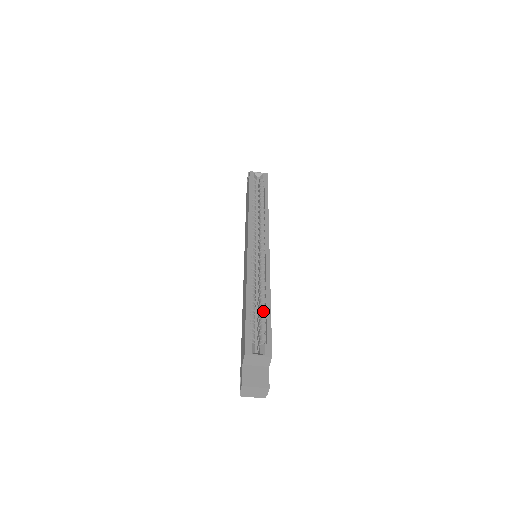
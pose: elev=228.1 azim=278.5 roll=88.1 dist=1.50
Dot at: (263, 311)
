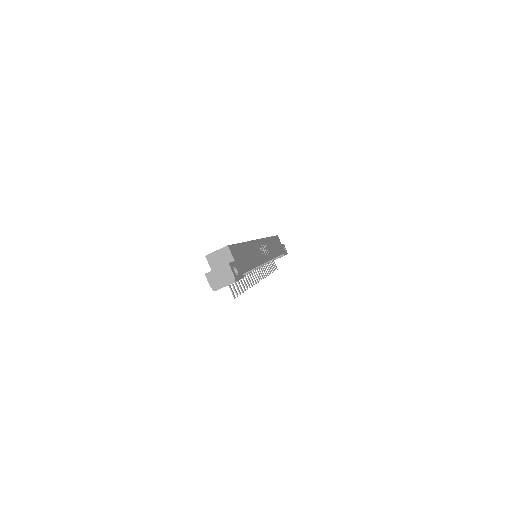
Dot at: occluded
